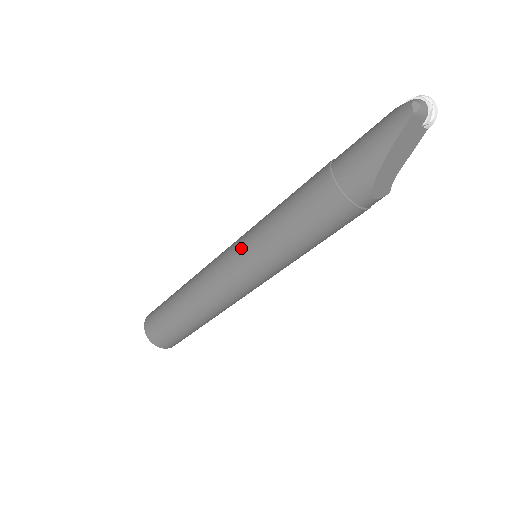
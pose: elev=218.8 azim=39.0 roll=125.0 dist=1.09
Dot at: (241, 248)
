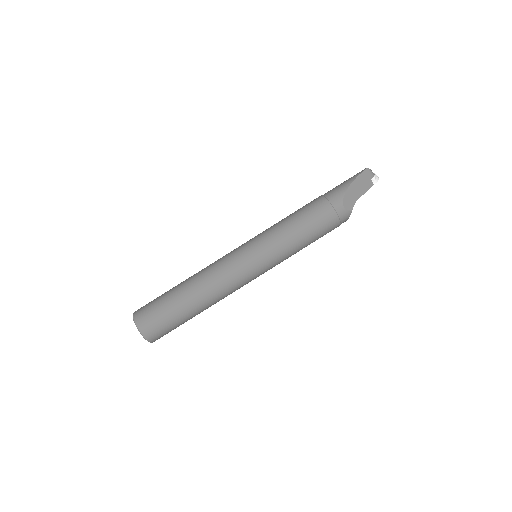
Dot at: (251, 239)
